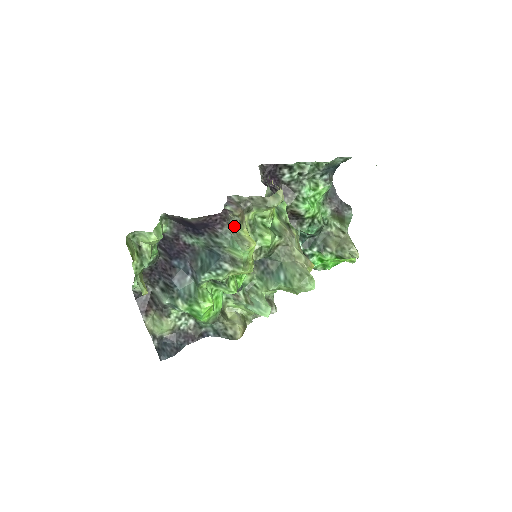
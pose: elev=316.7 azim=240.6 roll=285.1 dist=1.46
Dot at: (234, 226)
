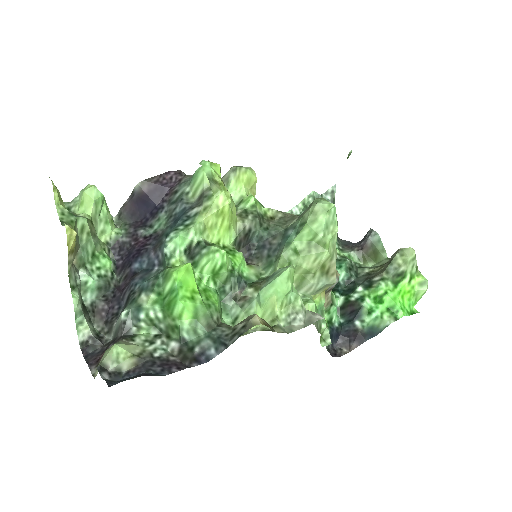
Dot at: occluded
